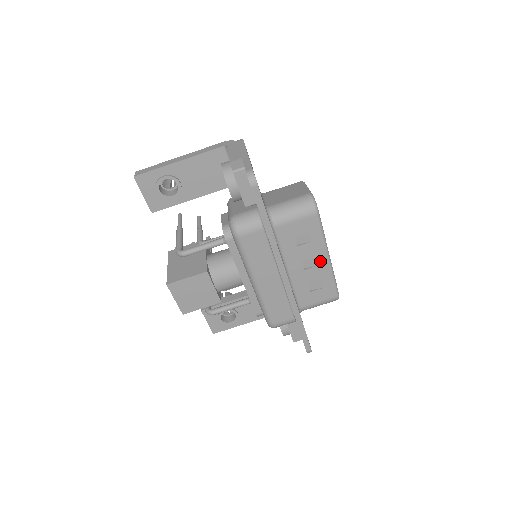
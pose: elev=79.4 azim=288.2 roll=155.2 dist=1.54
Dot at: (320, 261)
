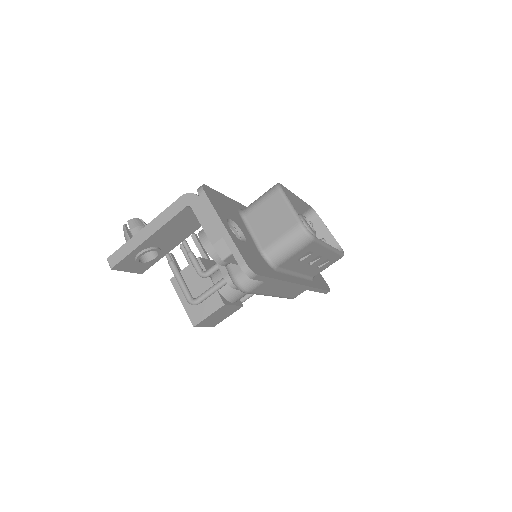
Dot at: (323, 254)
